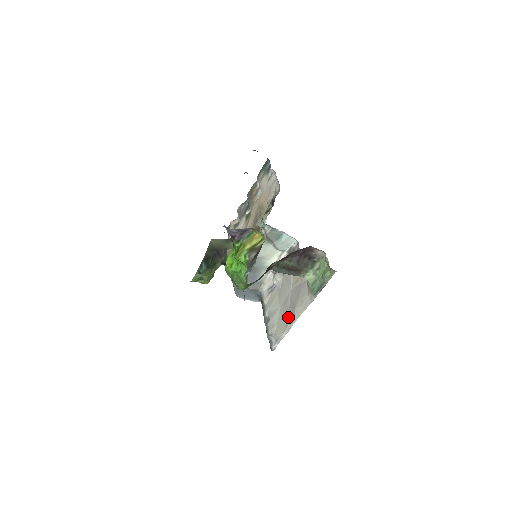
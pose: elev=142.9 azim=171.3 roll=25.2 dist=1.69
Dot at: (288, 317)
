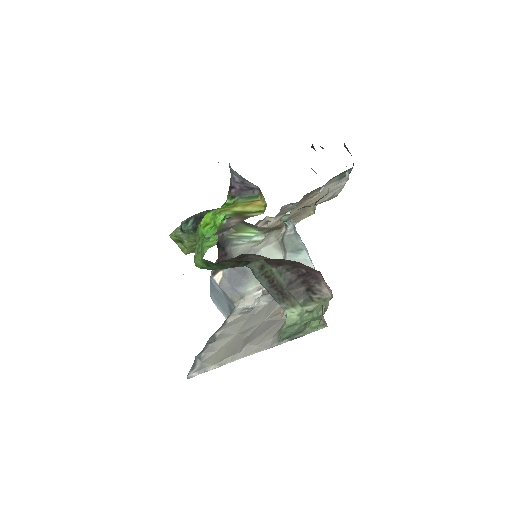
Dot at: (233, 349)
